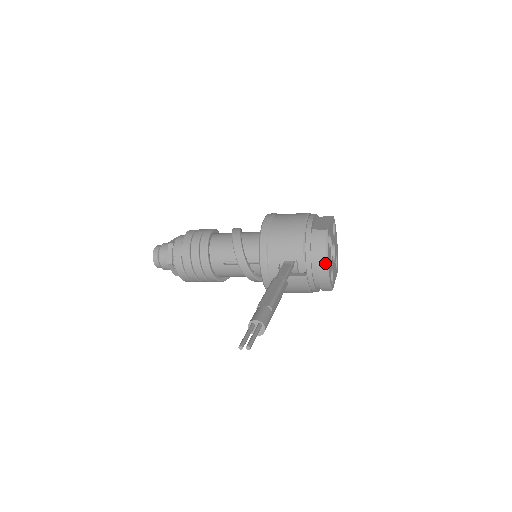
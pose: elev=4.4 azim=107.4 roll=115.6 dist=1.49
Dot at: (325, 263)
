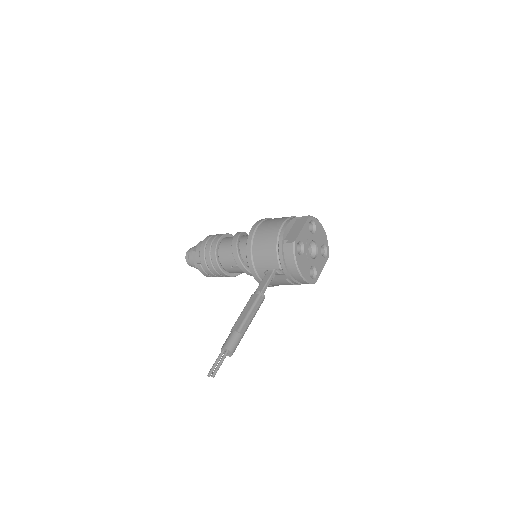
Dot at: (297, 270)
